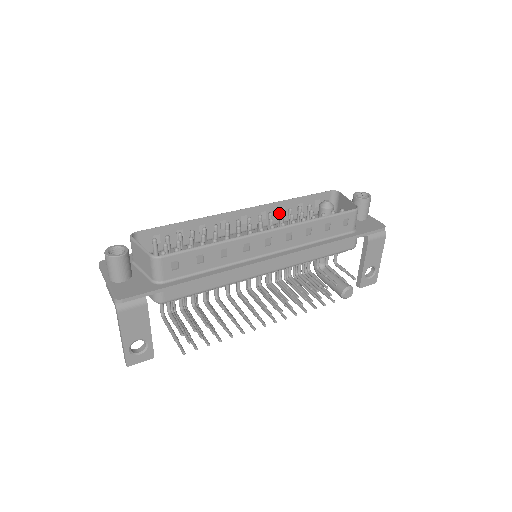
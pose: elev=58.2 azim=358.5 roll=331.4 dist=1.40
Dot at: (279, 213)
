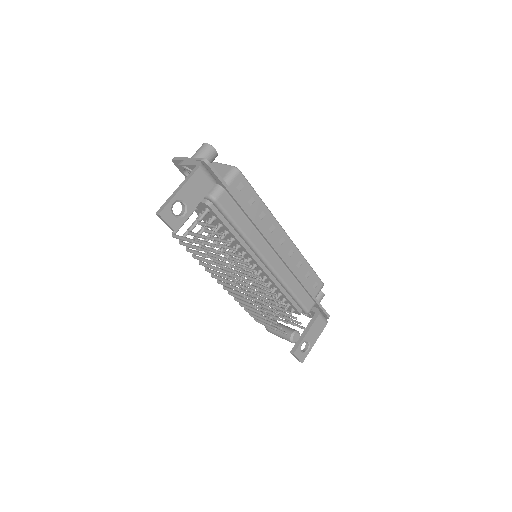
Dot at: occluded
